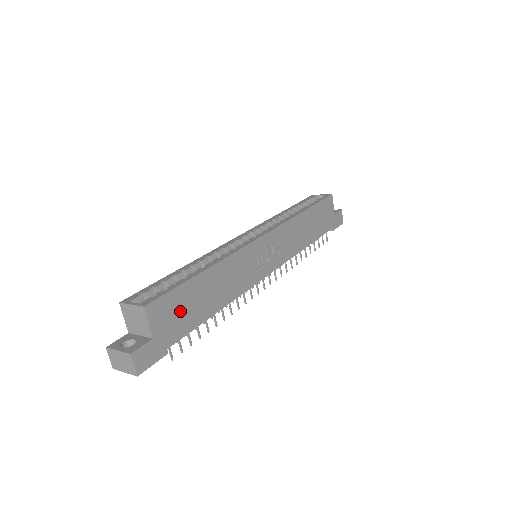
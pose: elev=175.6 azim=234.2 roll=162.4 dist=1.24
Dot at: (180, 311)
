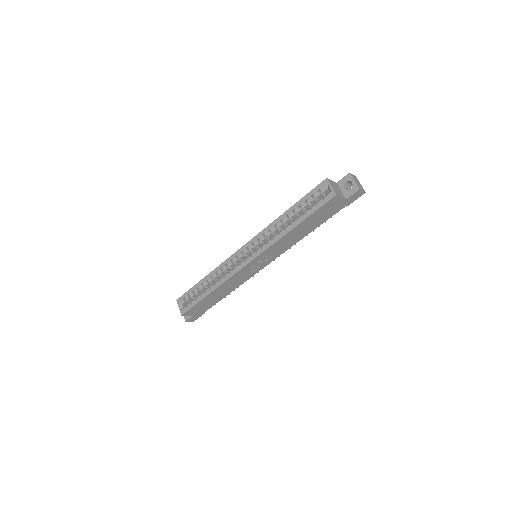
Dot at: (203, 306)
